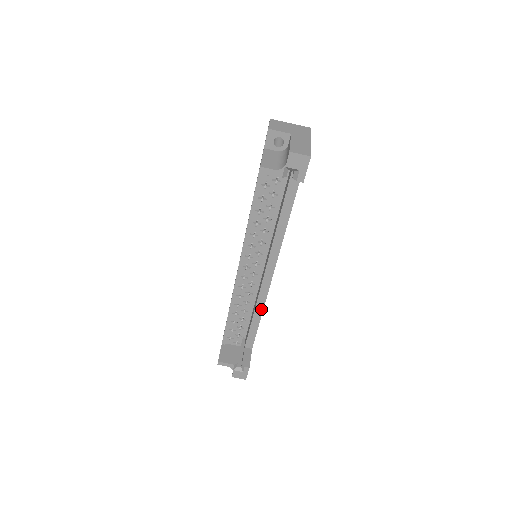
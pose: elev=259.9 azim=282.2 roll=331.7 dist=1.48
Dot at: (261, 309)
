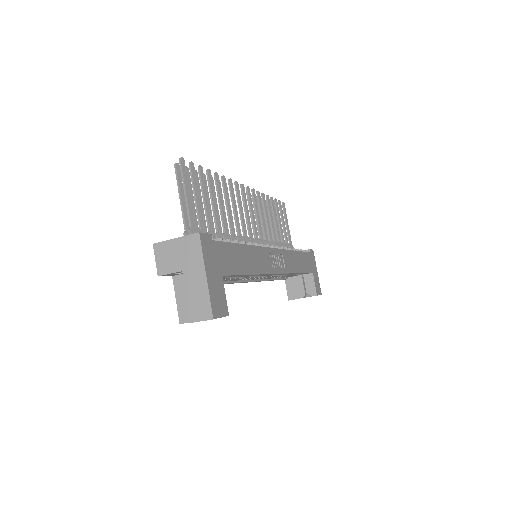
Dot at: (294, 273)
